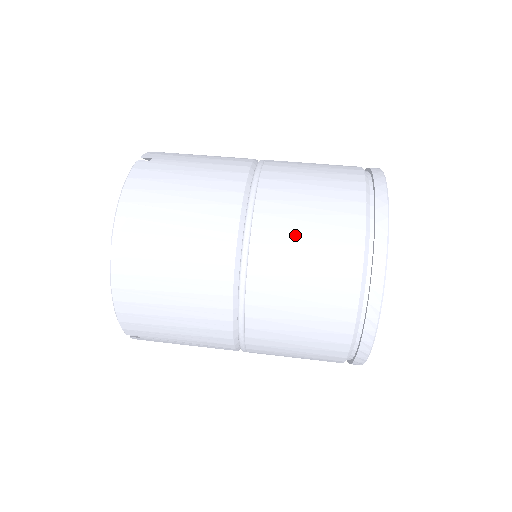
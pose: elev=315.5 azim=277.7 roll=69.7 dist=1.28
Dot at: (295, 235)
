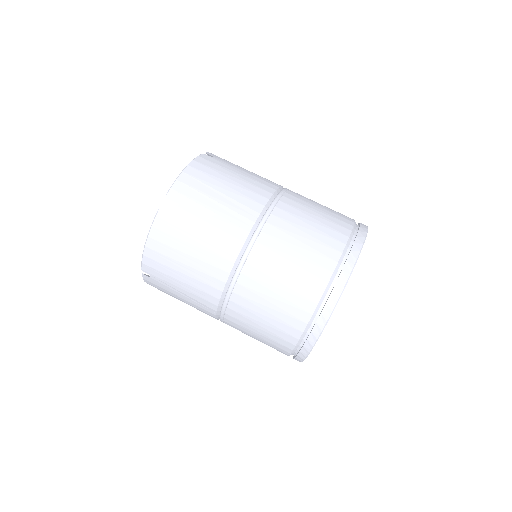
Dot at: (294, 238)
